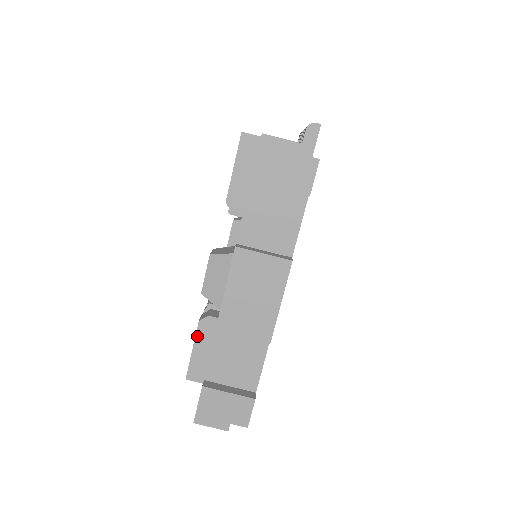
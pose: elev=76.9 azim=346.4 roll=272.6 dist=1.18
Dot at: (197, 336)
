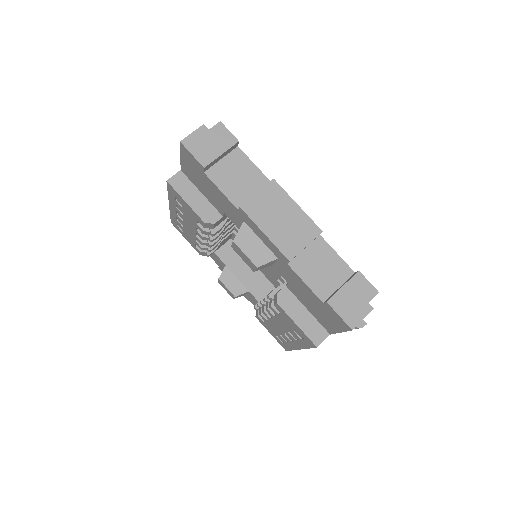
Dot at: (288, 313)
